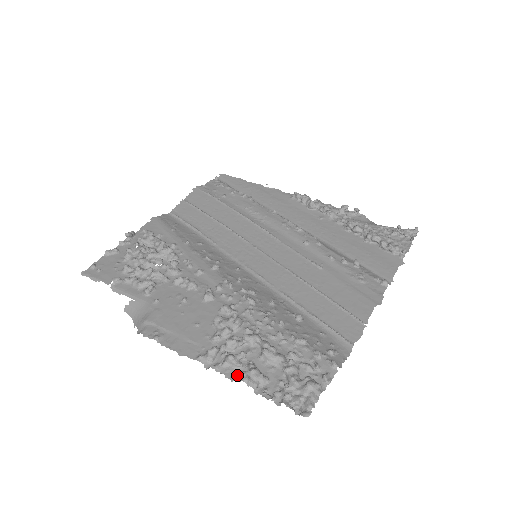
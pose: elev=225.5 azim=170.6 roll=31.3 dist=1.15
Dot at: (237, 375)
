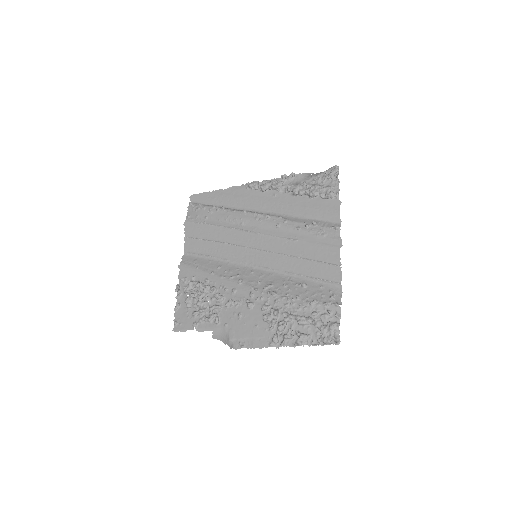
Dot at: (295, 343)
